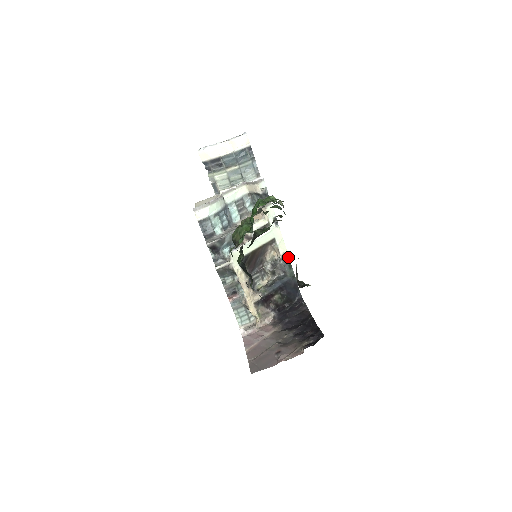
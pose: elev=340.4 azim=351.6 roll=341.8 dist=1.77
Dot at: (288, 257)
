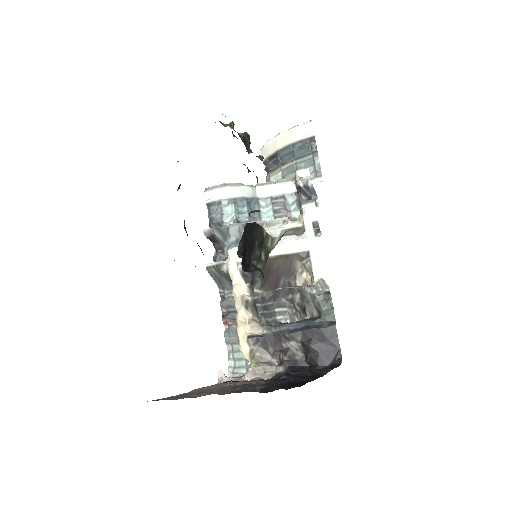
Dot at: (328, 288)
